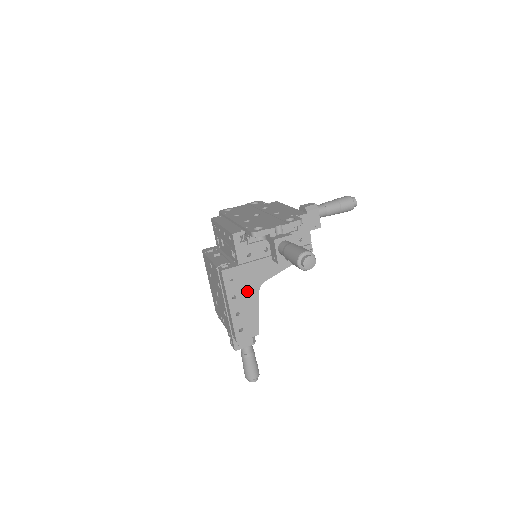
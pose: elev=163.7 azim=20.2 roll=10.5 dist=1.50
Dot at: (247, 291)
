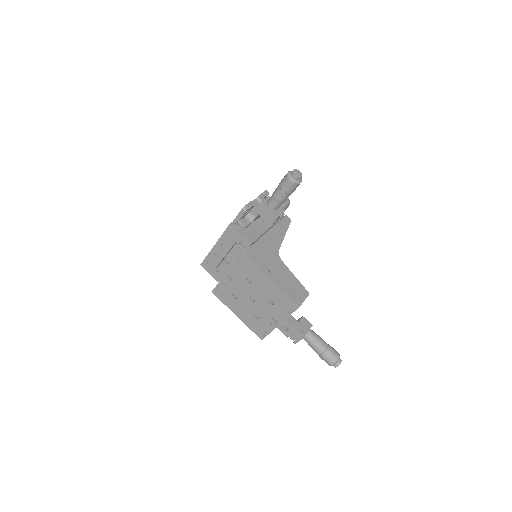
Dot at: (273, 262)
